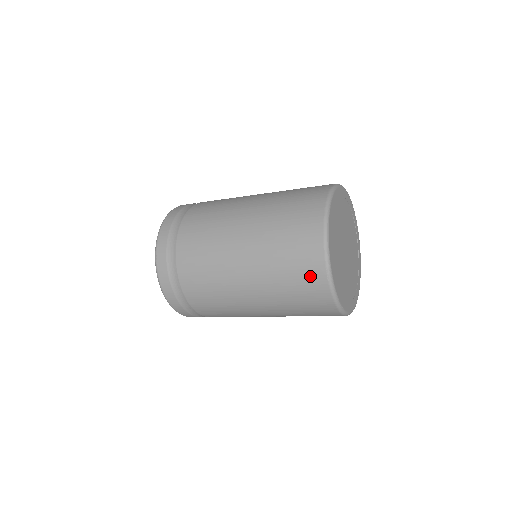
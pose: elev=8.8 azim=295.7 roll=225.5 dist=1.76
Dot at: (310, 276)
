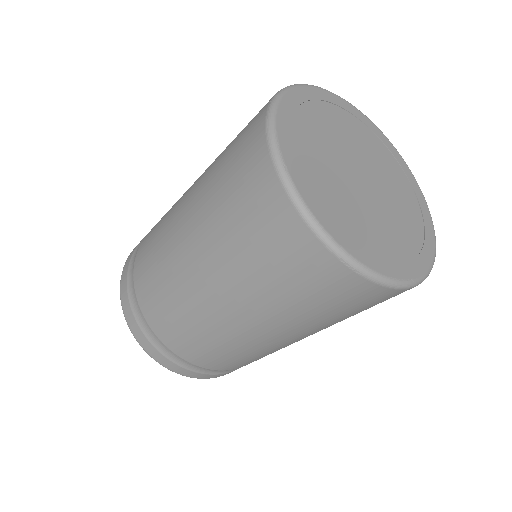
Dot at: (327, 282)
